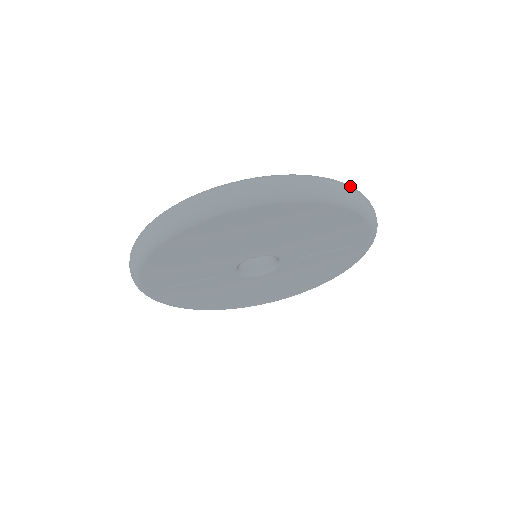
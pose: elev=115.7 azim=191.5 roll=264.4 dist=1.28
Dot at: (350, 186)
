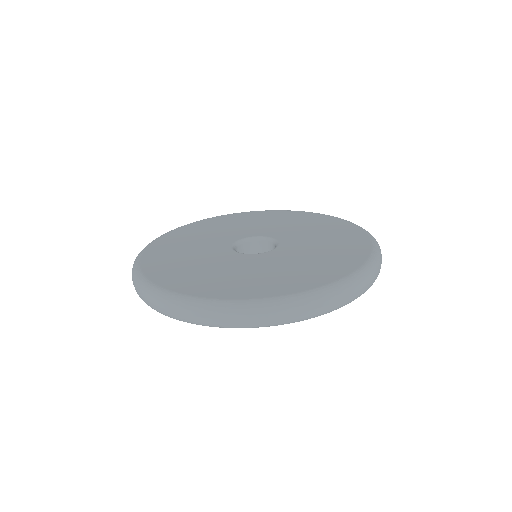
Dot at: (298, 306)
